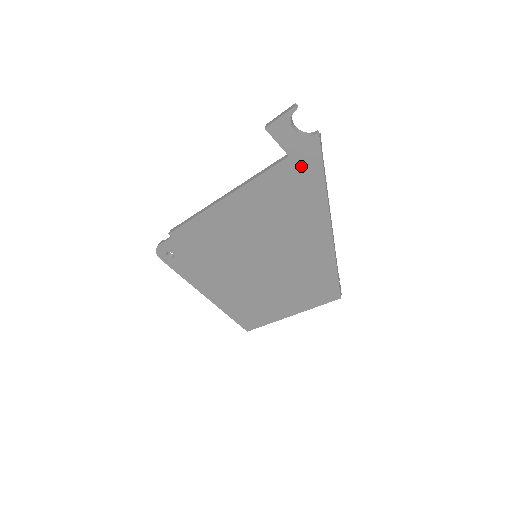
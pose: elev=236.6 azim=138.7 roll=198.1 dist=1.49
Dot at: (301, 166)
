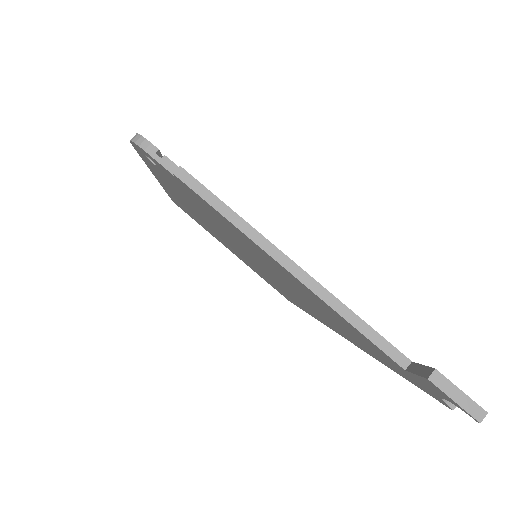
Dot at: (401, 370)
